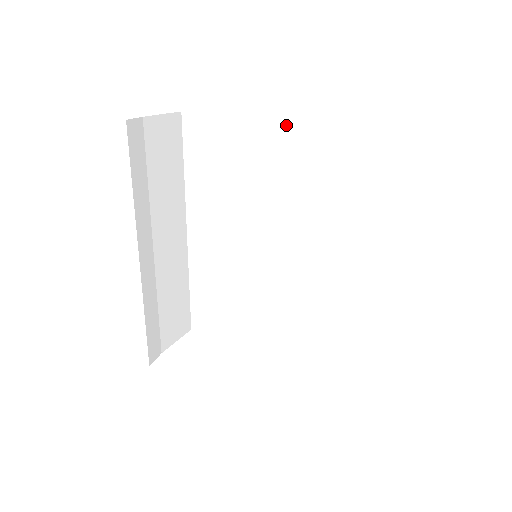
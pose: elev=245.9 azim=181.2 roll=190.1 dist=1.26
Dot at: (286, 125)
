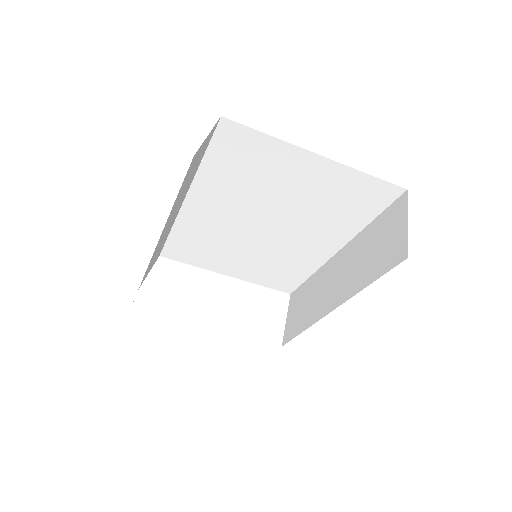
Dot at: (326, 164)
